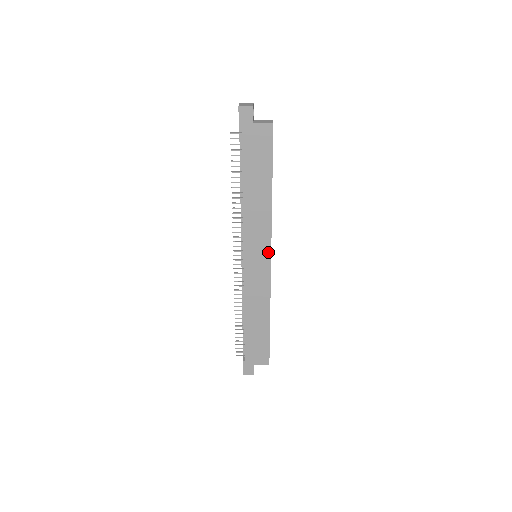
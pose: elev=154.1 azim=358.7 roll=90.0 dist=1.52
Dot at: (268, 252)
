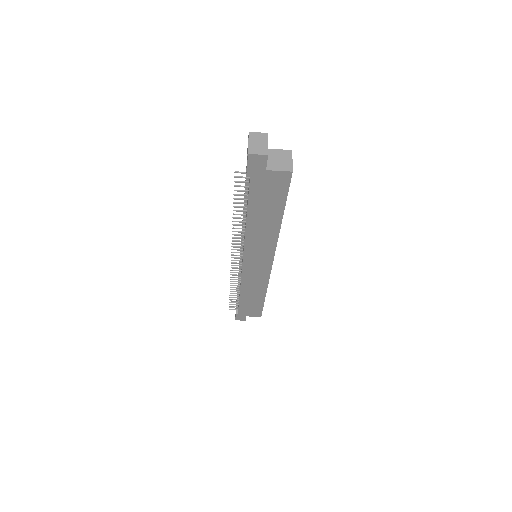
Dot at: (270, 260)
